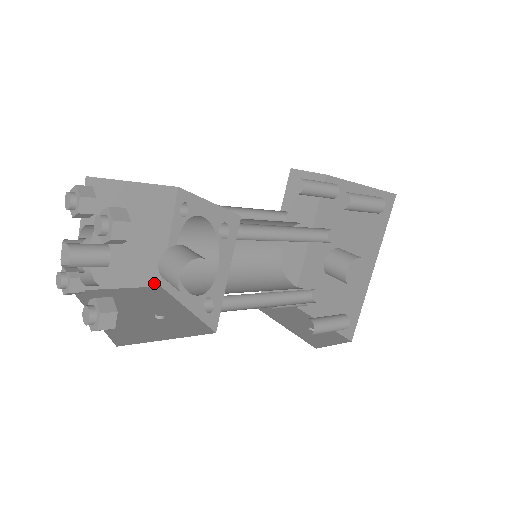
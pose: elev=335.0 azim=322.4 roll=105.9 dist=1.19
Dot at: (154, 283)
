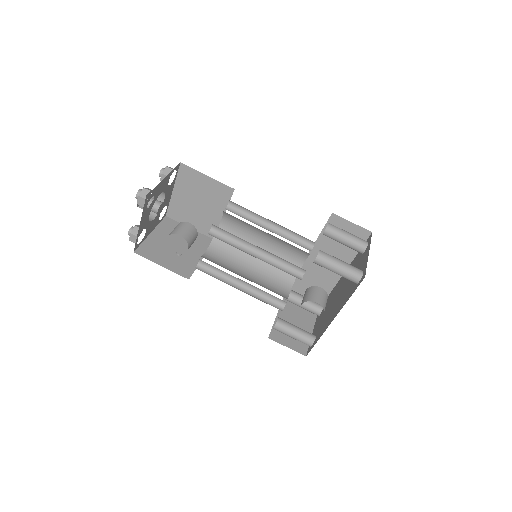
Dot at: (211, 236)
